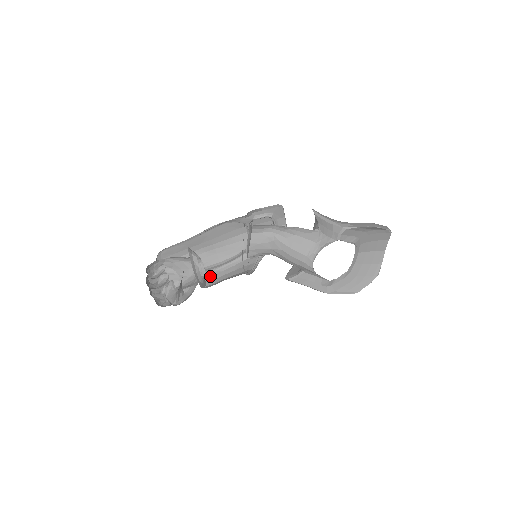
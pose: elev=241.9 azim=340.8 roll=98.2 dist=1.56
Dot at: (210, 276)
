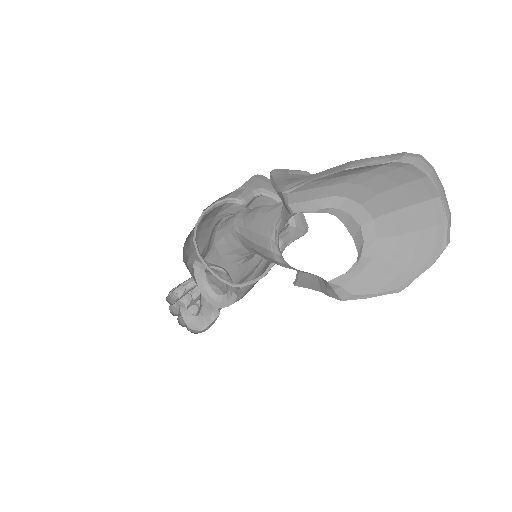
Dot at: (244, 287)
